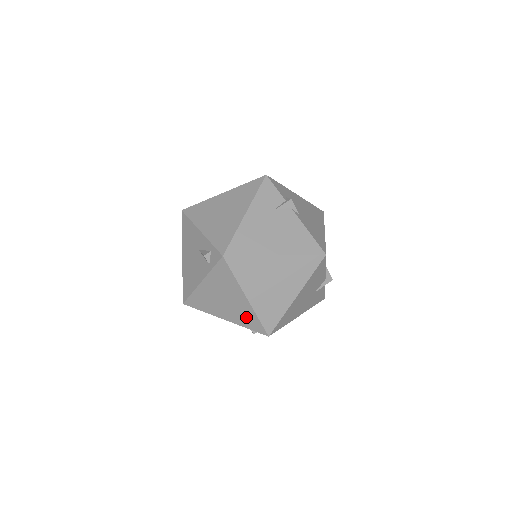
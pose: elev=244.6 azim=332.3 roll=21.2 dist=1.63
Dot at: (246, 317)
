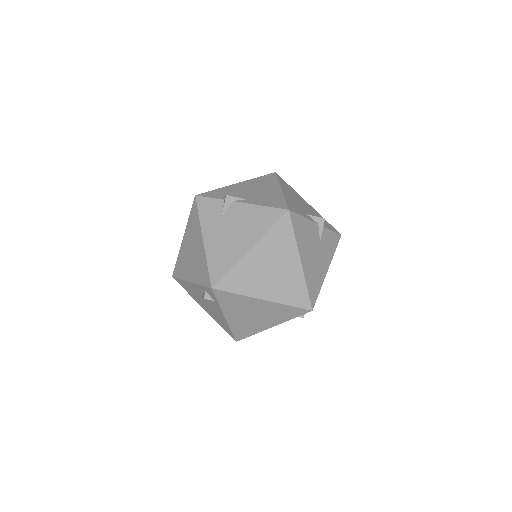
Dot at: (281, 312)
